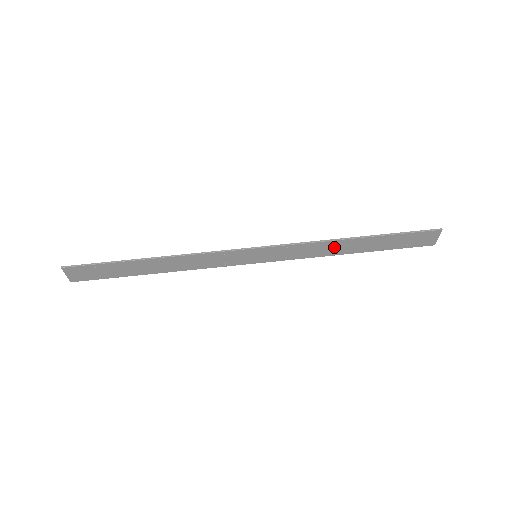
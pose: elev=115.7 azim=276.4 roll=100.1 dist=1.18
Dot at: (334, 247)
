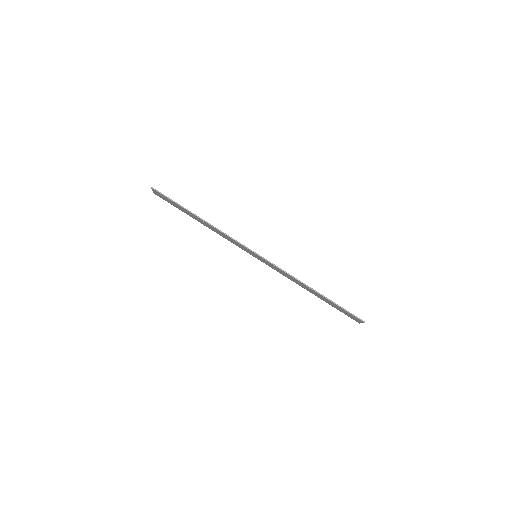
Dot at: (301, 284)
